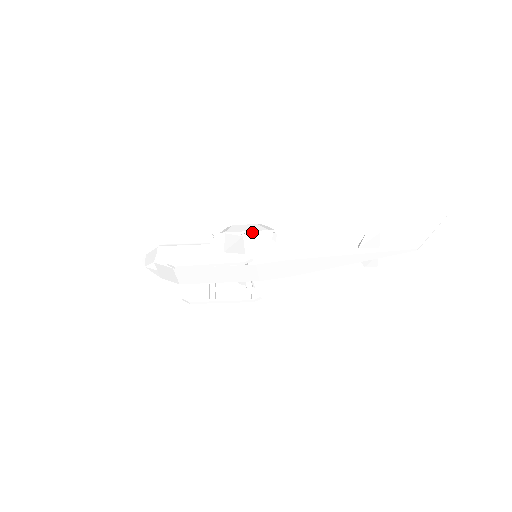
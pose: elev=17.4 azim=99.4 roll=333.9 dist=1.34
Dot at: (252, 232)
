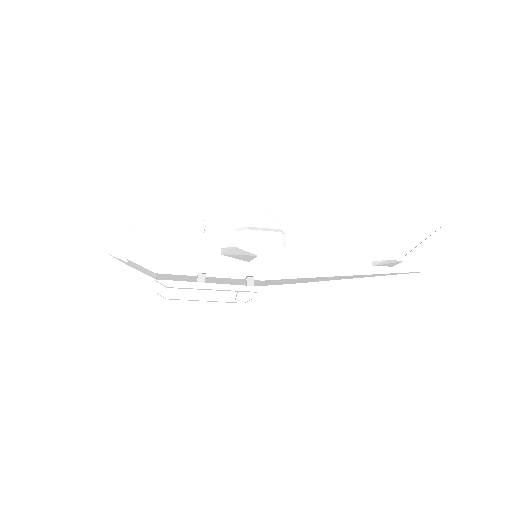
Dot at: (255, 225)
